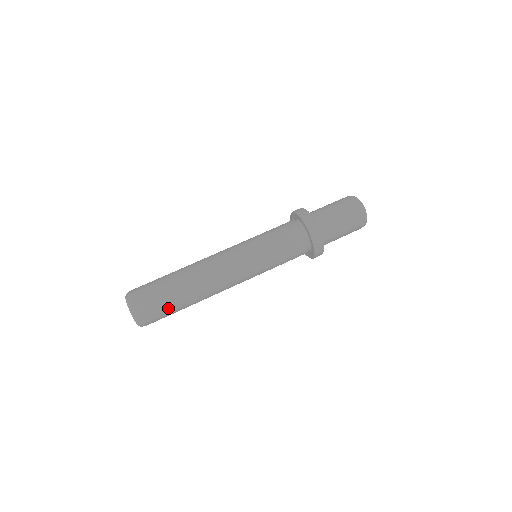
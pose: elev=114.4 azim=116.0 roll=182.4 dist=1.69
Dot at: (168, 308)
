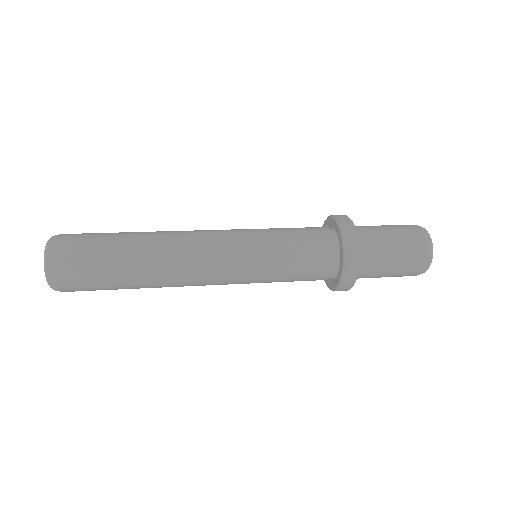
Dot at: (99, 253)
